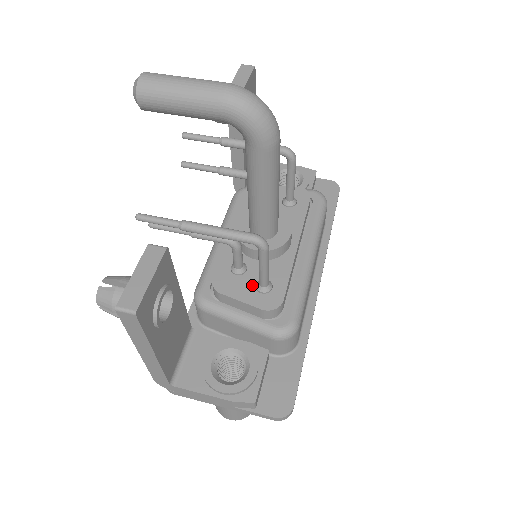
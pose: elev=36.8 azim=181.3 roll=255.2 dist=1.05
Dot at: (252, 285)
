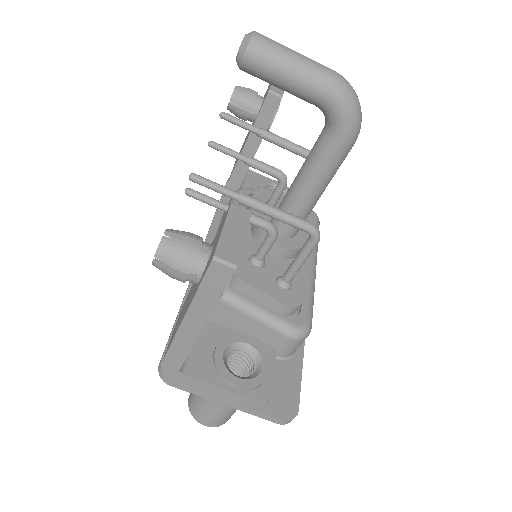
Dot at: (272, 279)
